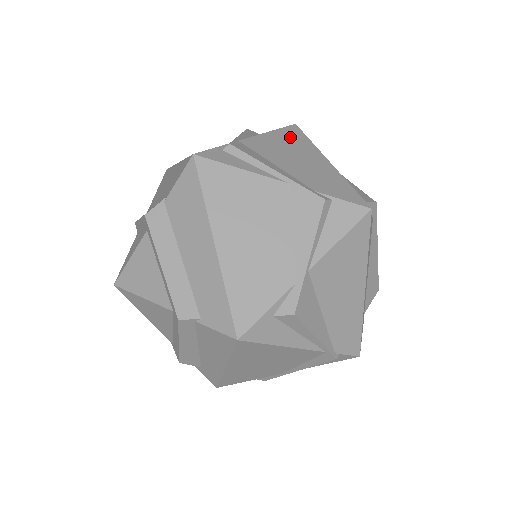
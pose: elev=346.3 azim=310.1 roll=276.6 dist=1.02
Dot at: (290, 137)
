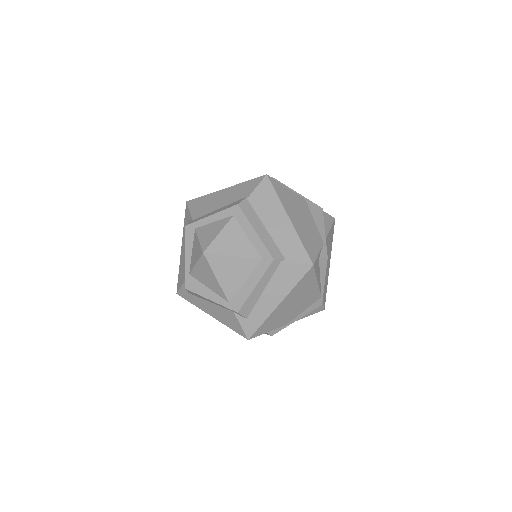
Dot at: occluded
